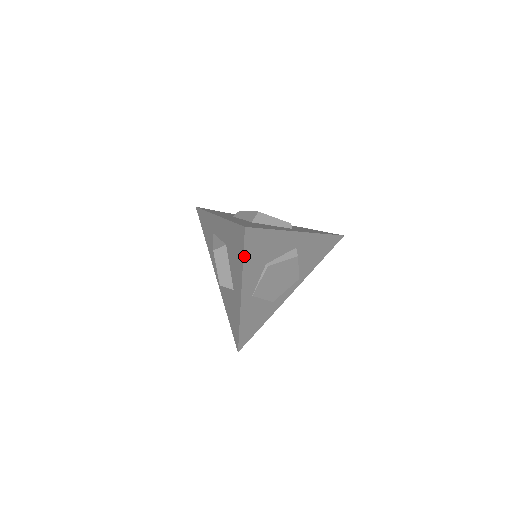
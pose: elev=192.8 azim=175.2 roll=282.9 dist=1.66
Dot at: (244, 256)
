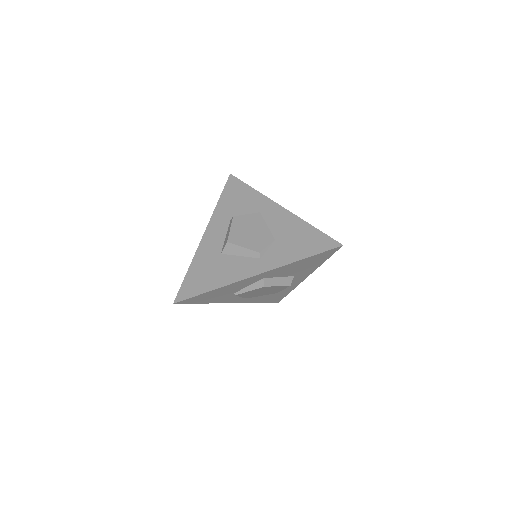
Dot at: (199, 303)
